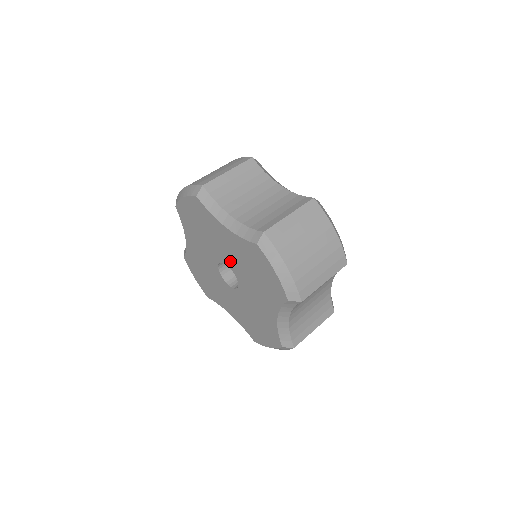
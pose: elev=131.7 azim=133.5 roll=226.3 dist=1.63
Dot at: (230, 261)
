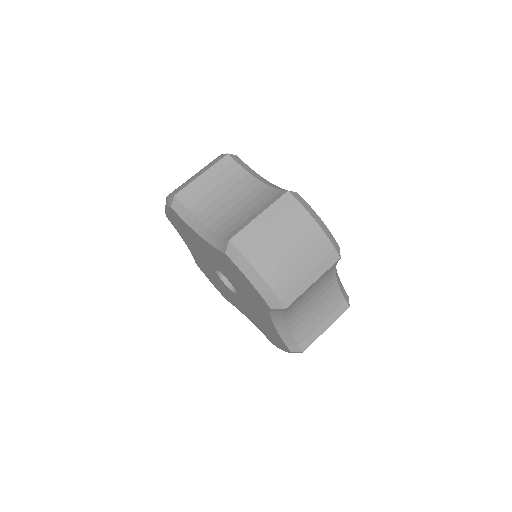
Dot at: (220, 268)
